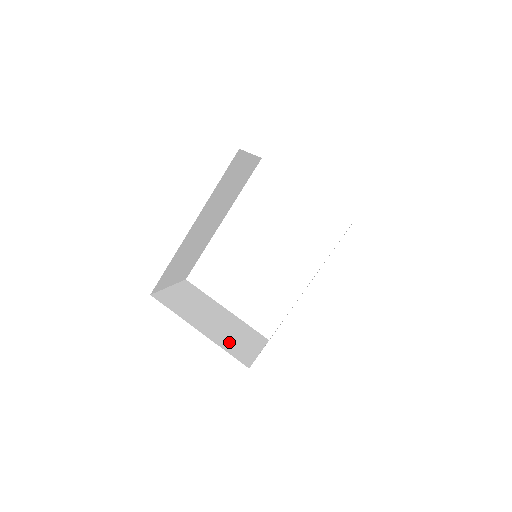
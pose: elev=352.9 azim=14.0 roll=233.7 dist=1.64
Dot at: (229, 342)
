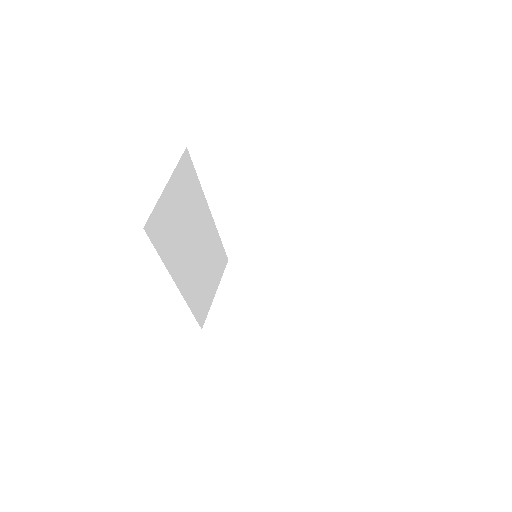
Dot at: (290, 327)
